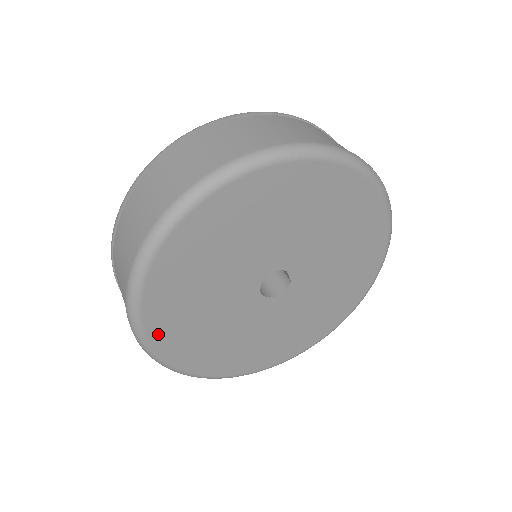
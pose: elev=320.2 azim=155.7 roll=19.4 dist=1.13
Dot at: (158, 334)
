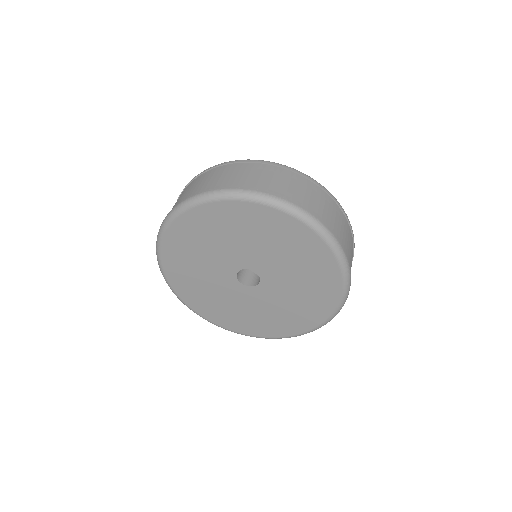
Dot at: (194, 305)
